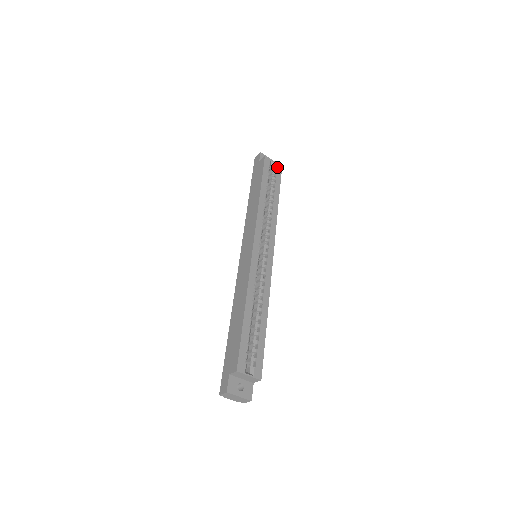
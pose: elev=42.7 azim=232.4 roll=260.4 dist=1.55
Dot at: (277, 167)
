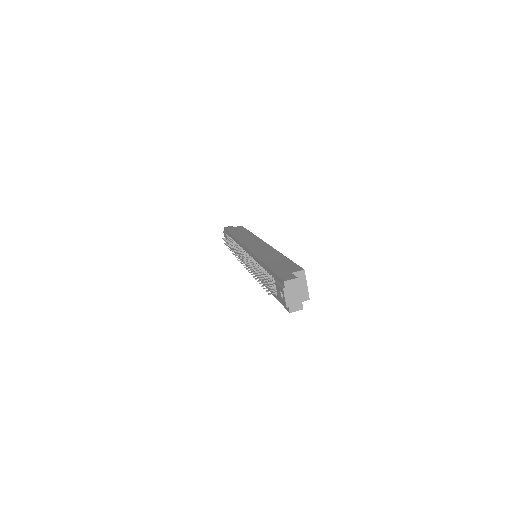
Dot at: occluded
